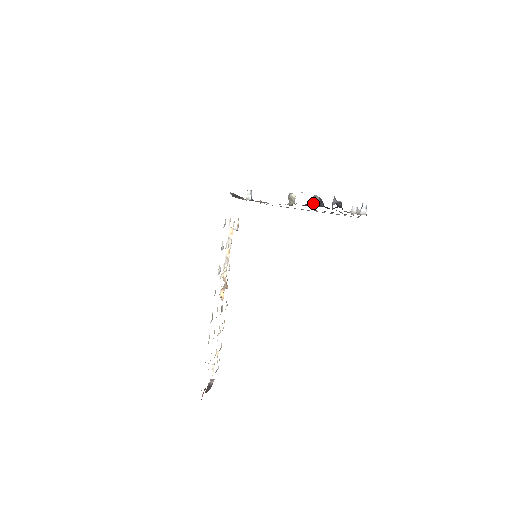
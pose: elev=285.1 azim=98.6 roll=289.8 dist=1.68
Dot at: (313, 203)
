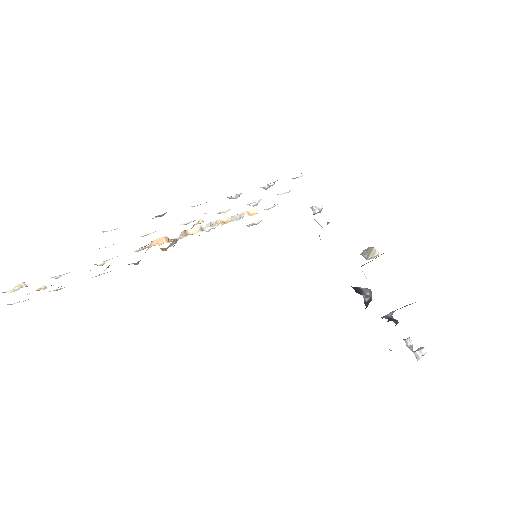
Dot at: (361, 293)
